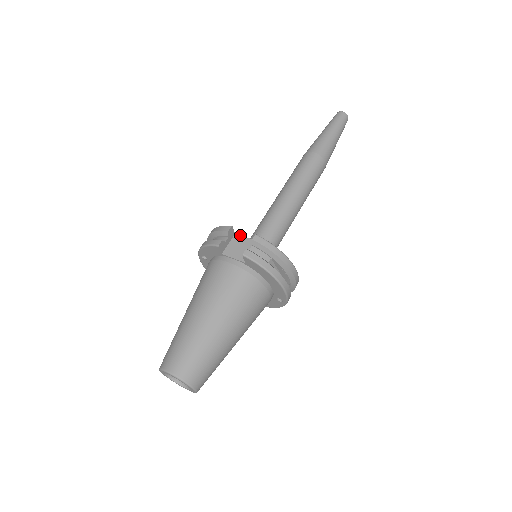
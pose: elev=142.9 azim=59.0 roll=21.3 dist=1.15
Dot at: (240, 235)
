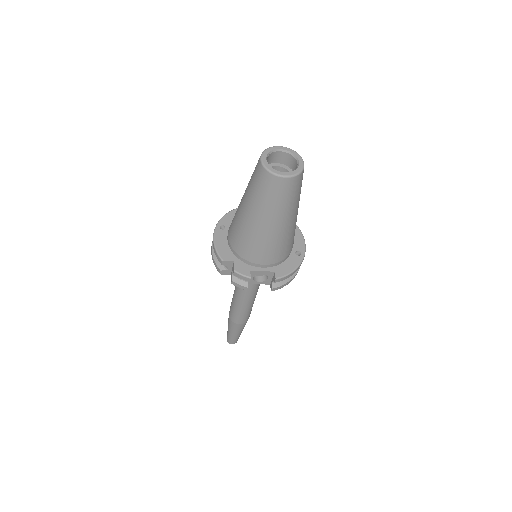
Dot at: occluded
